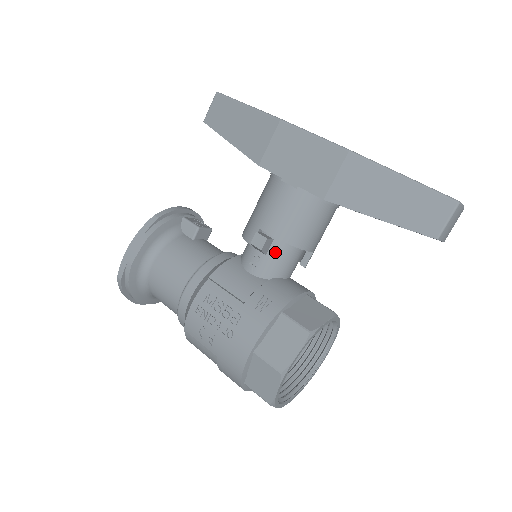
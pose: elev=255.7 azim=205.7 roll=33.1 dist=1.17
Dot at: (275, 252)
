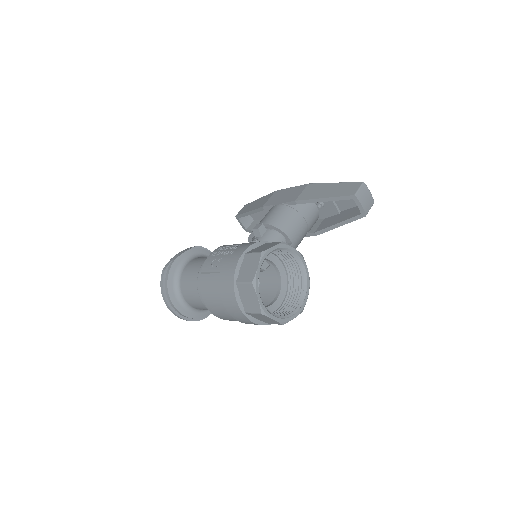
Dot at: (267, 235)
